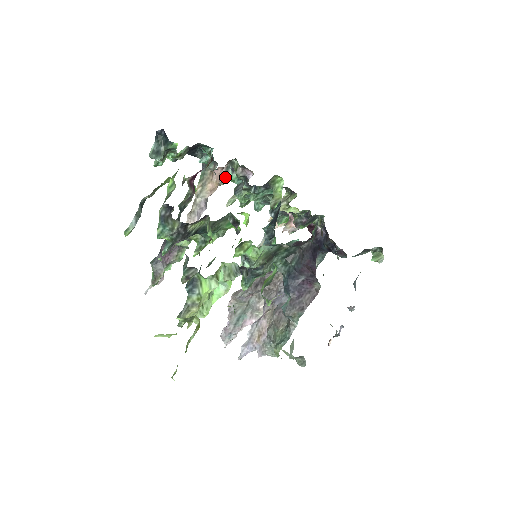
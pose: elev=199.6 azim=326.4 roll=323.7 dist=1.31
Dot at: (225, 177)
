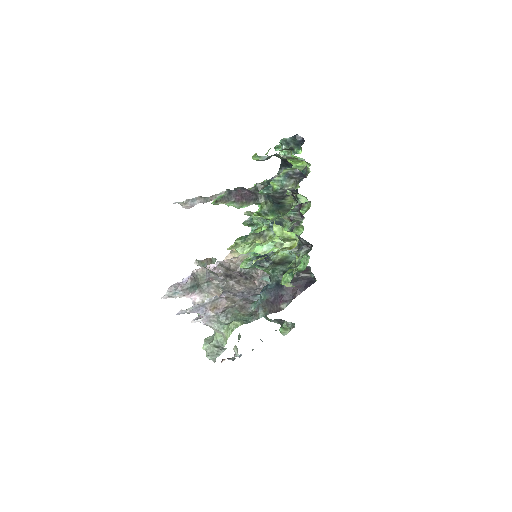
Dot at: occluded
